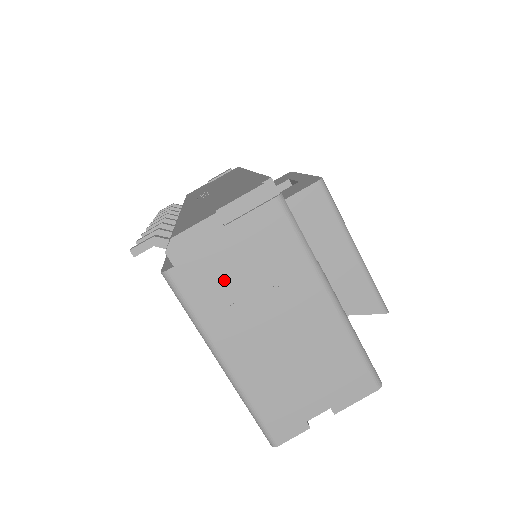
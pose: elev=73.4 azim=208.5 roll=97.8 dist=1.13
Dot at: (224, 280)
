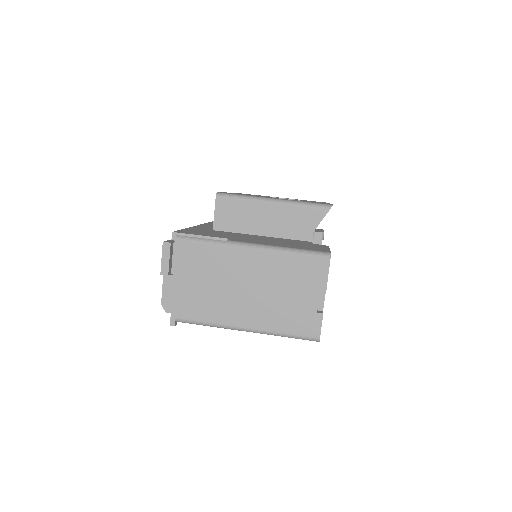
Dot at: (200, 296)
